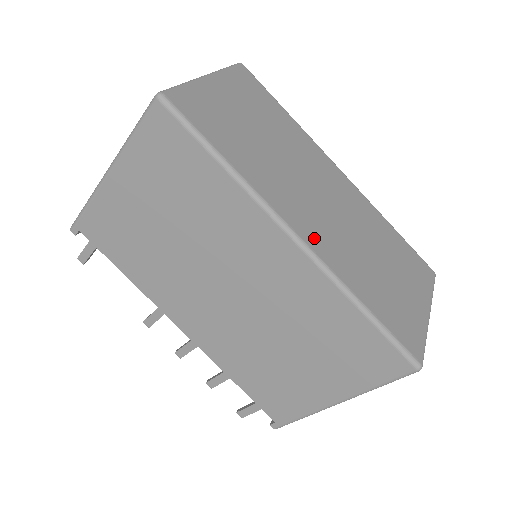
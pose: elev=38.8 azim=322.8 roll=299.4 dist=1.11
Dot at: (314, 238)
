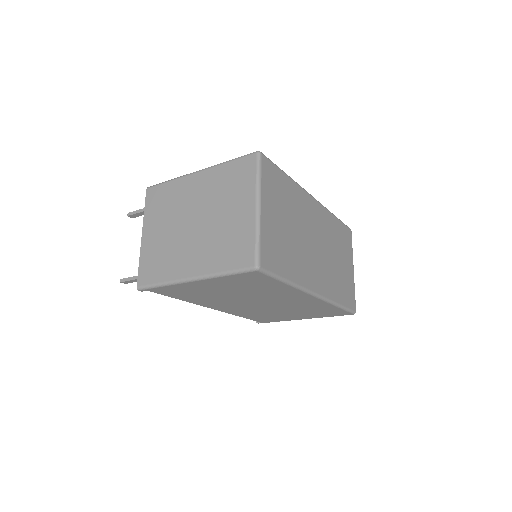
Dot at: (321, 286)
